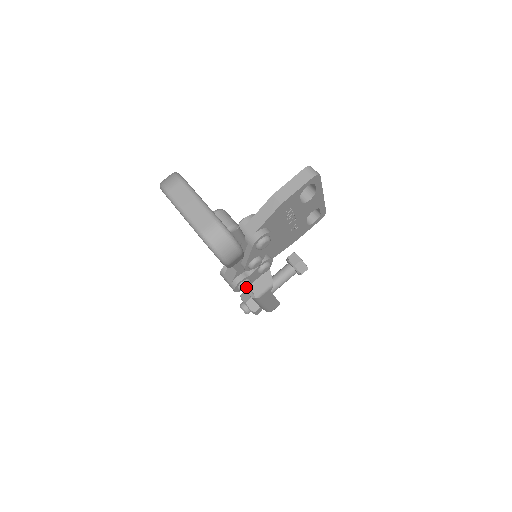
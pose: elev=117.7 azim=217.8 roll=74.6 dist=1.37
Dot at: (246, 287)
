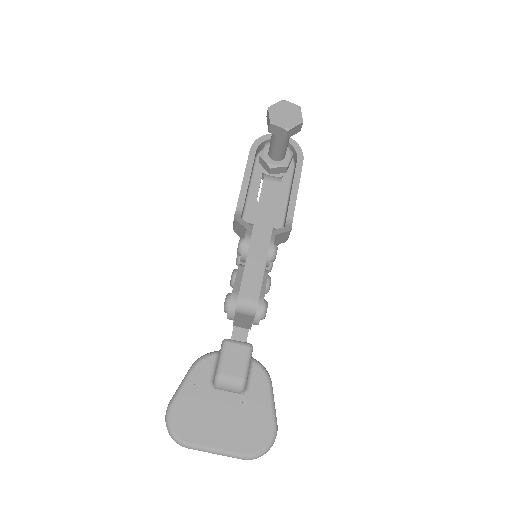
Dot at: occluded
